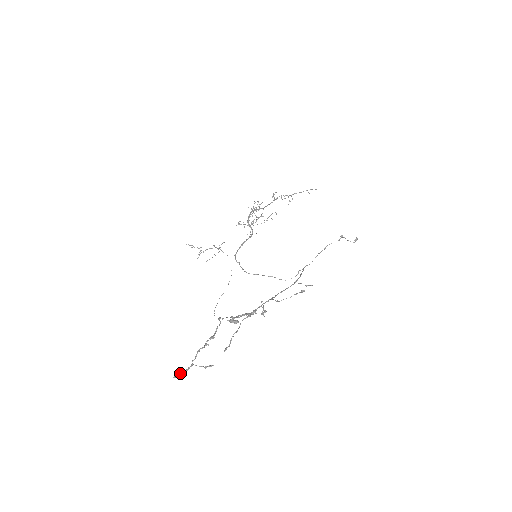
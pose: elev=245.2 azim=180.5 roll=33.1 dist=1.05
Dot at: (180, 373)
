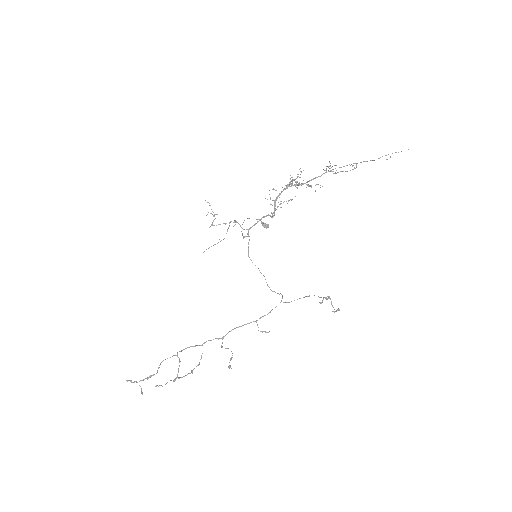
Dot at: (130, 381)
